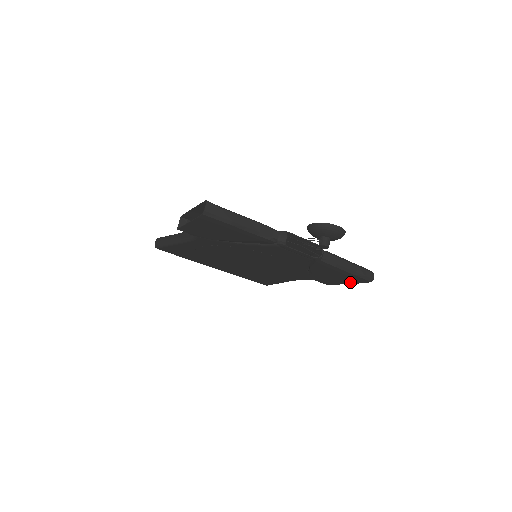
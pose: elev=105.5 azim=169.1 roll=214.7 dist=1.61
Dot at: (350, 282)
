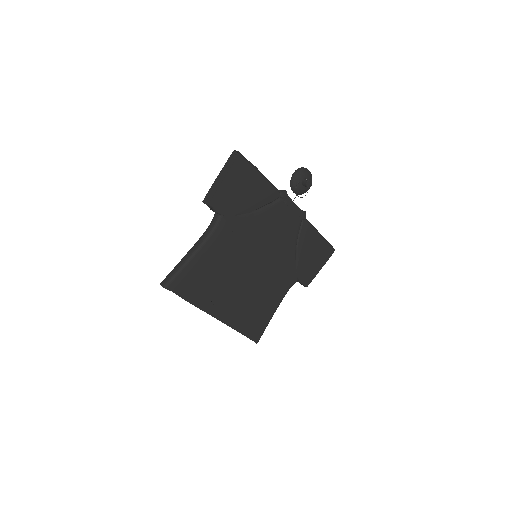
Dot at: (322, 263)
